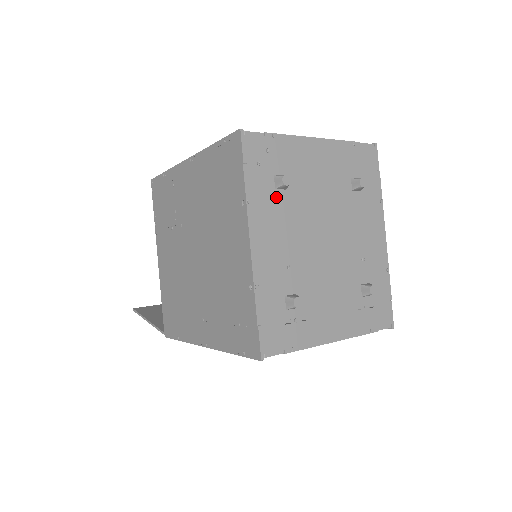
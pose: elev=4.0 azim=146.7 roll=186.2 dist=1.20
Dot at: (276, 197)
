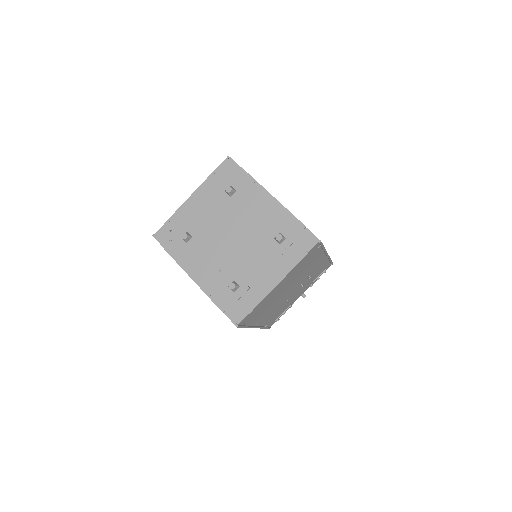
Dot at: (190, 246)
